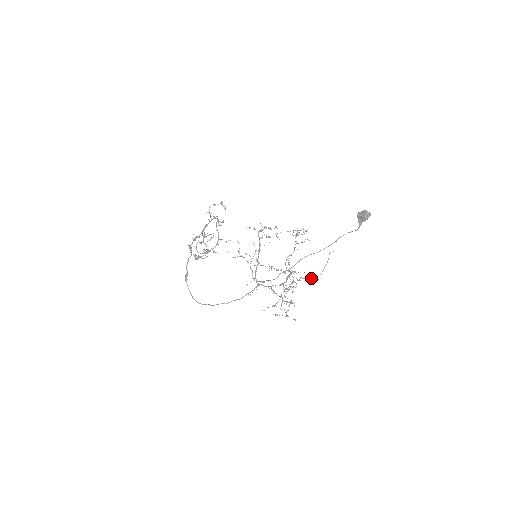
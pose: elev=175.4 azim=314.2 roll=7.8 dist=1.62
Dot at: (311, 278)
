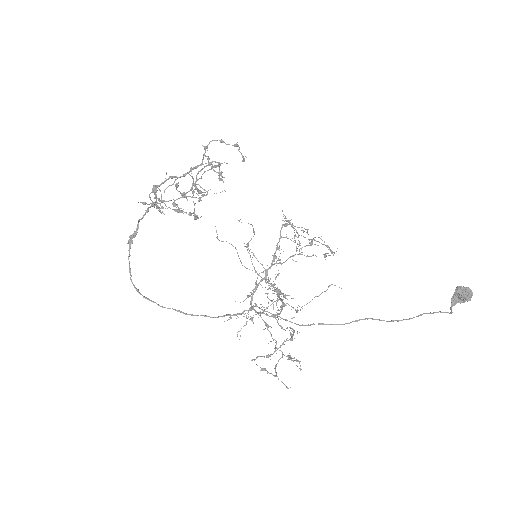
Dot at: occluded
